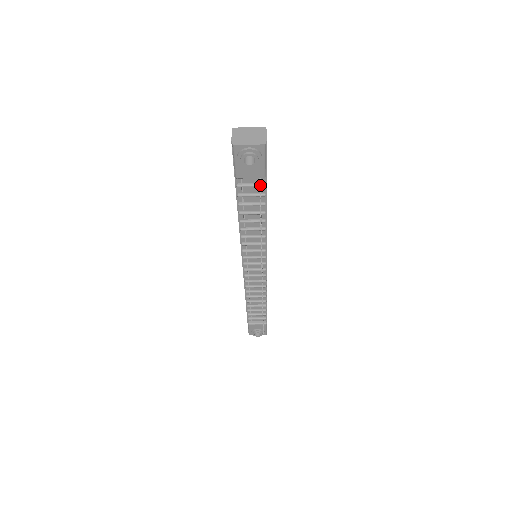
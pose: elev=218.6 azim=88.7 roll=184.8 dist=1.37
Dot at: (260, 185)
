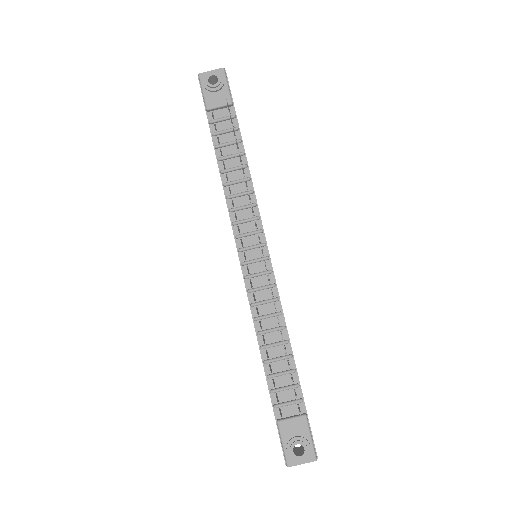
Dot at: (228, 105)
